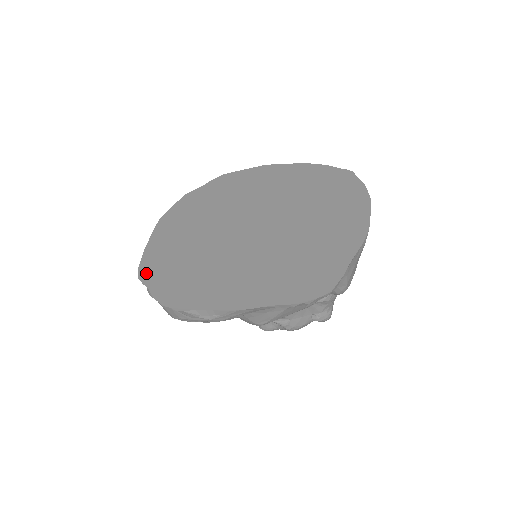
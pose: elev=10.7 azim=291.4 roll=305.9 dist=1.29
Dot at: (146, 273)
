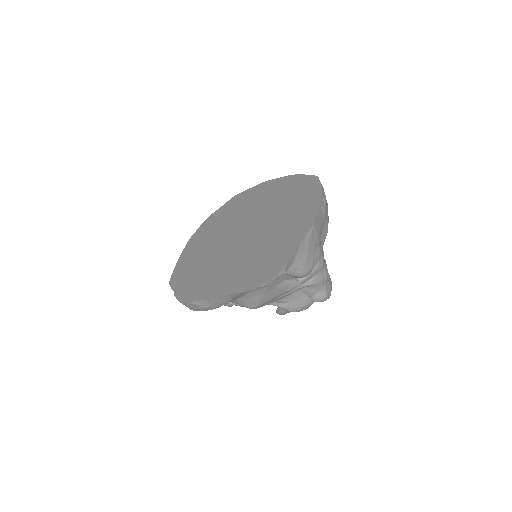
Dot at: (174, 280)
